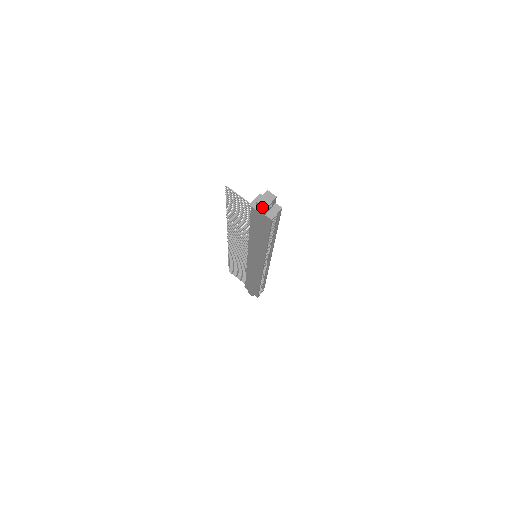
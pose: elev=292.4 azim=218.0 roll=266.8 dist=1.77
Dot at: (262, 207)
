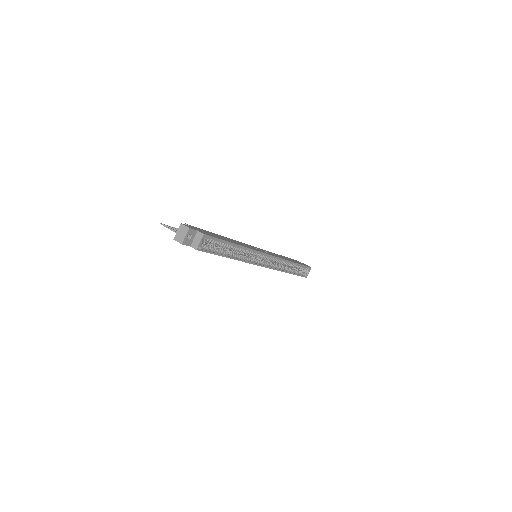
Dot at: occluded
